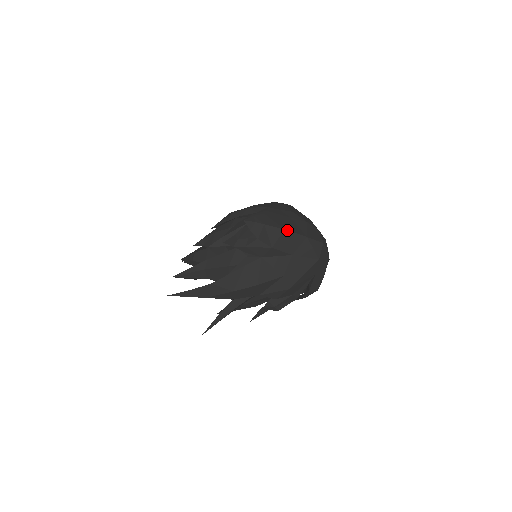
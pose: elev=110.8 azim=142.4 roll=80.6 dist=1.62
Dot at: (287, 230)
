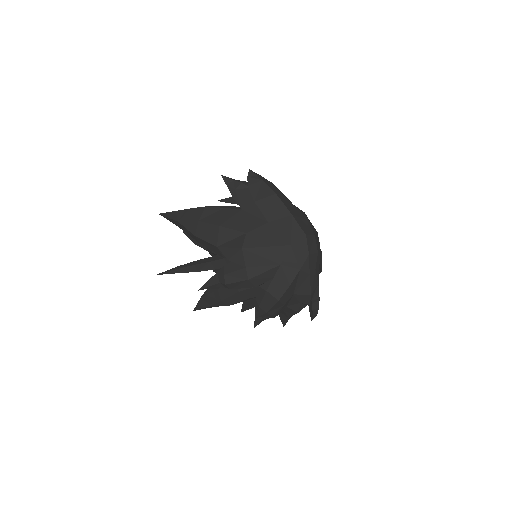
Dot at: (278, 196)
